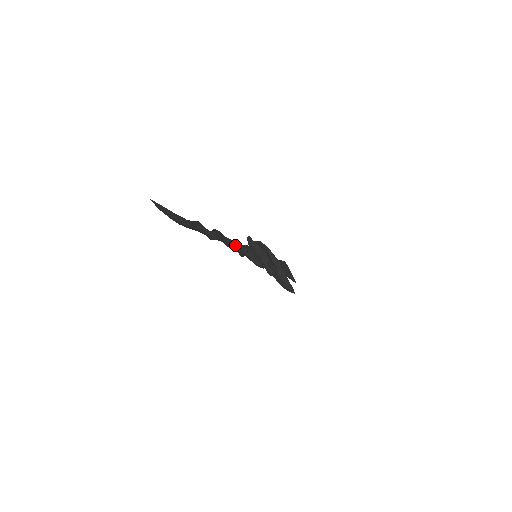
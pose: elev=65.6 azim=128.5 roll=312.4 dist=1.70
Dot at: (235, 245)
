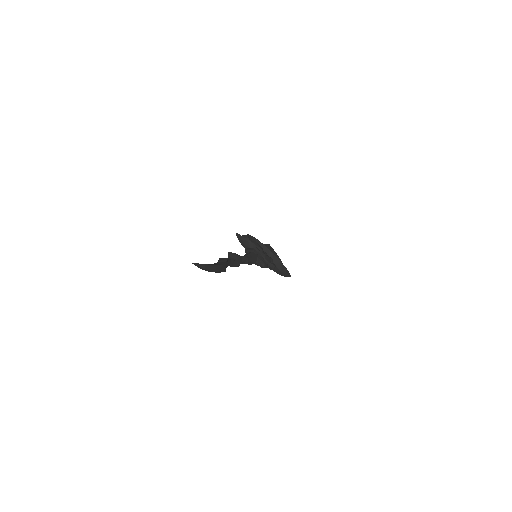
Dot at: occluded
